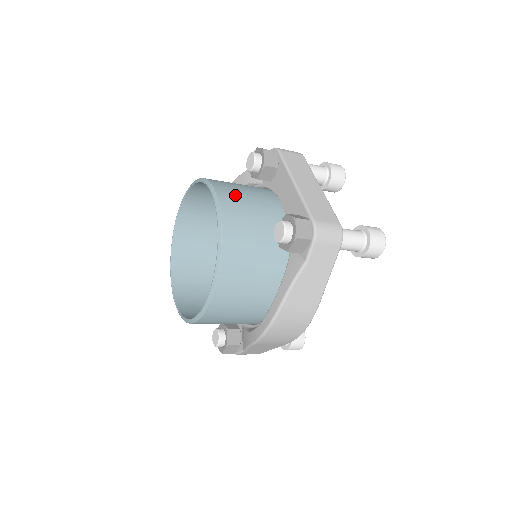
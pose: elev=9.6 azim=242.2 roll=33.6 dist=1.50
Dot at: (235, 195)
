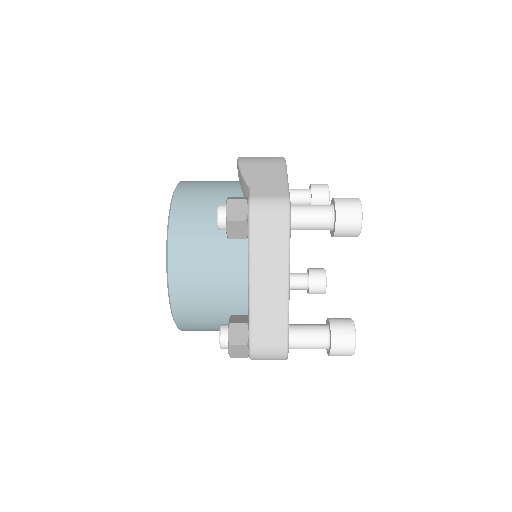
Dot at: (191, 269)
